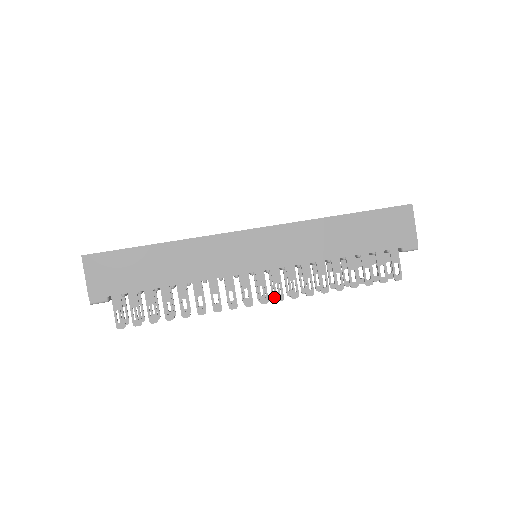
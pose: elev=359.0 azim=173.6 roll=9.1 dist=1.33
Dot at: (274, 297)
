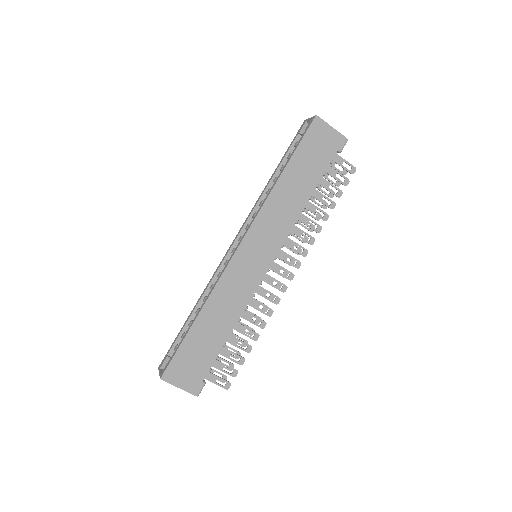
Dot at: (291, 265)
